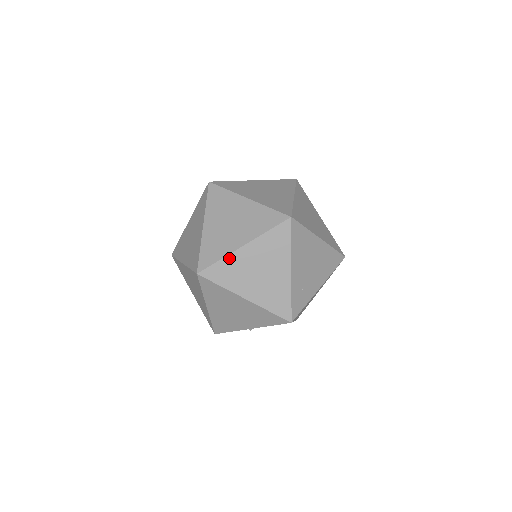
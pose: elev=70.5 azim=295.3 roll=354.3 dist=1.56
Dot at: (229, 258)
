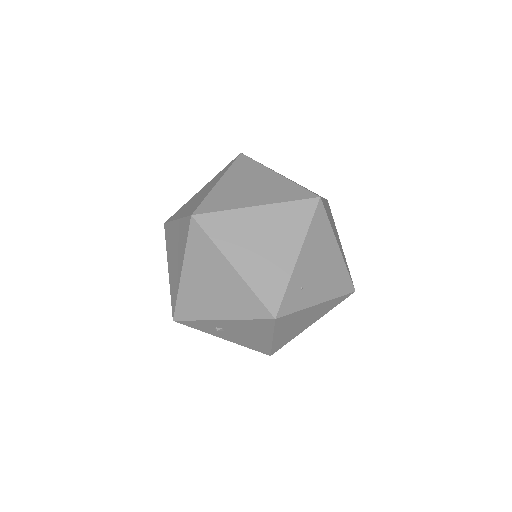
Dot at: (235, 213)
